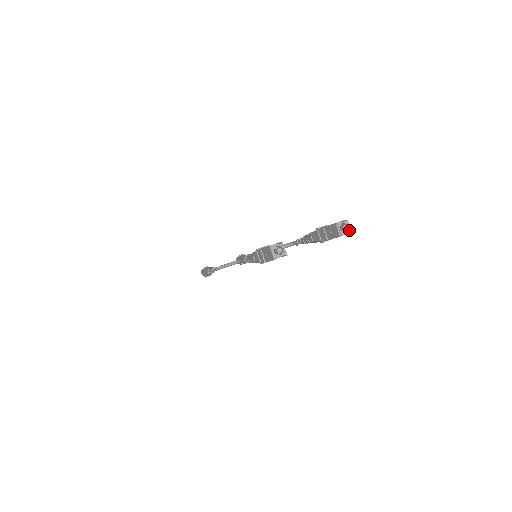
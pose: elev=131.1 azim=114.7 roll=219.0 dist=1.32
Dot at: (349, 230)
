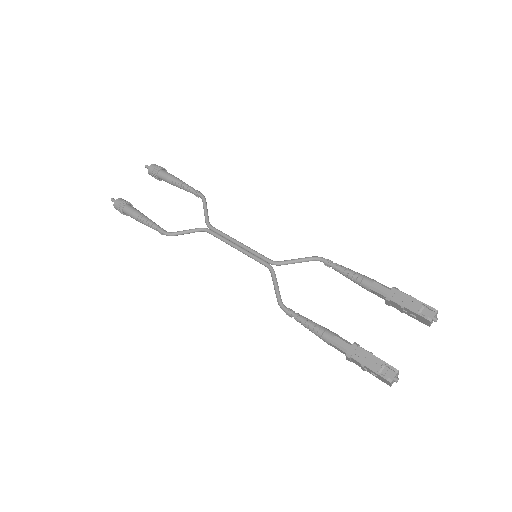
Dot at: (436, 317)
